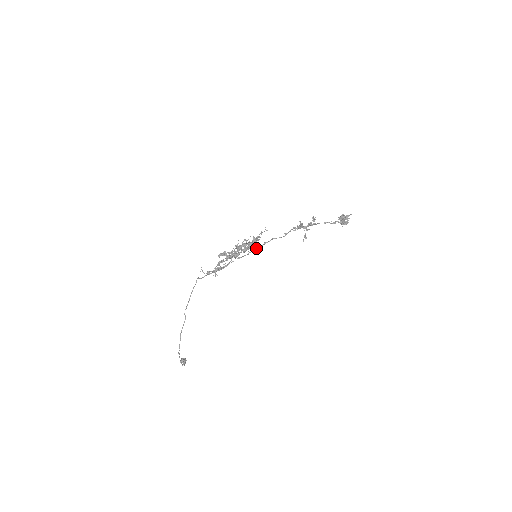
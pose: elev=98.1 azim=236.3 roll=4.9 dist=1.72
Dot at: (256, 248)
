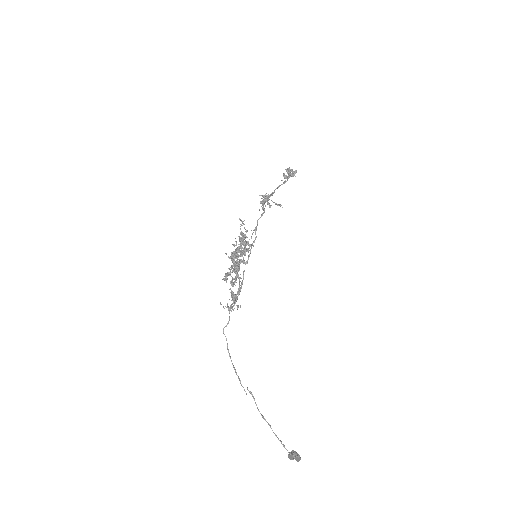
Dot at: occluded
